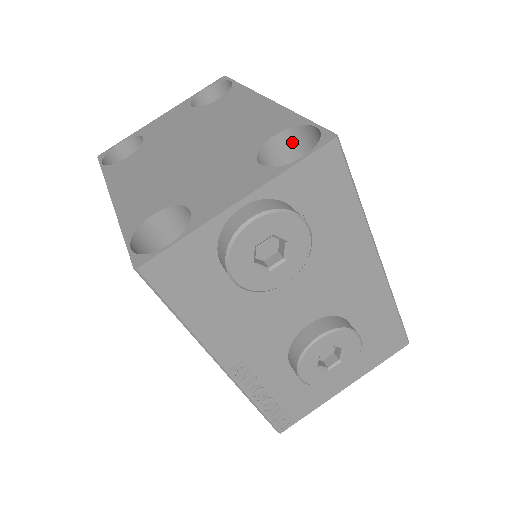
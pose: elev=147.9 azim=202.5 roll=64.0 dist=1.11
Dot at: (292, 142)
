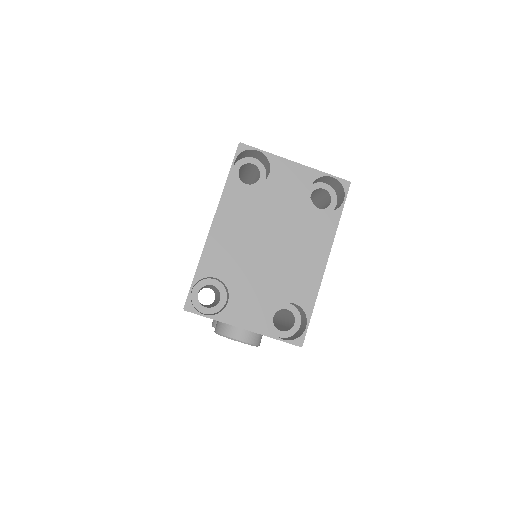
Dot at: (299, 307)
